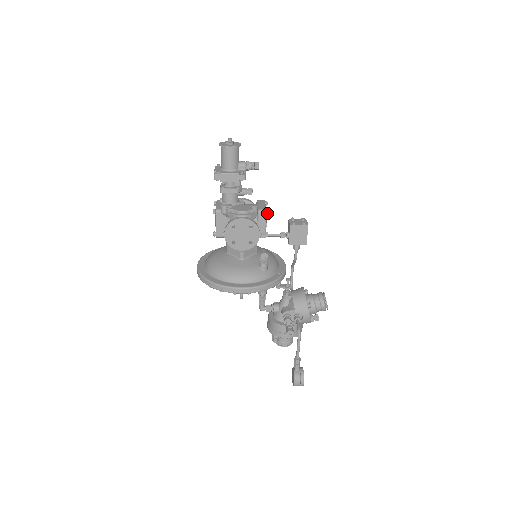
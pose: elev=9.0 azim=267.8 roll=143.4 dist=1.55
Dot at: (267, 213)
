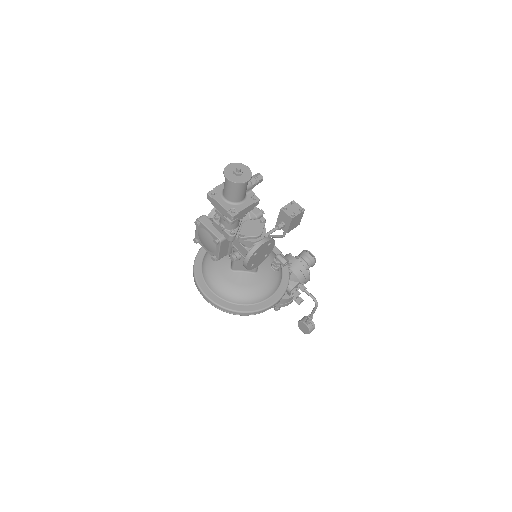
Dot at: occluded
